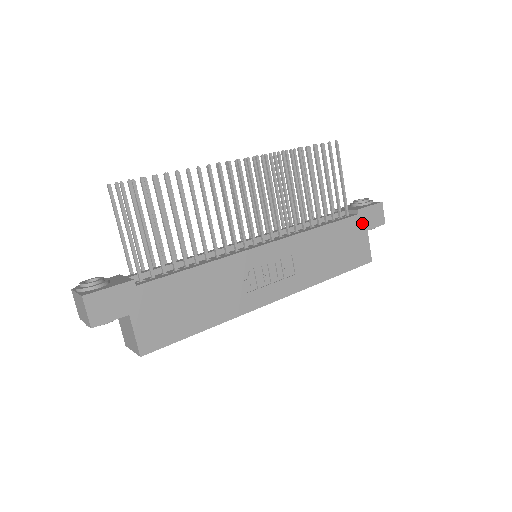
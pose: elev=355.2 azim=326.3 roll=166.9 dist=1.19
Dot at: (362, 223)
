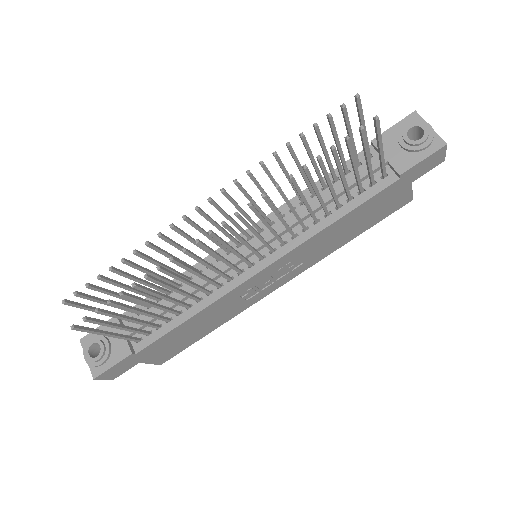
Dot at: (405, 181)
